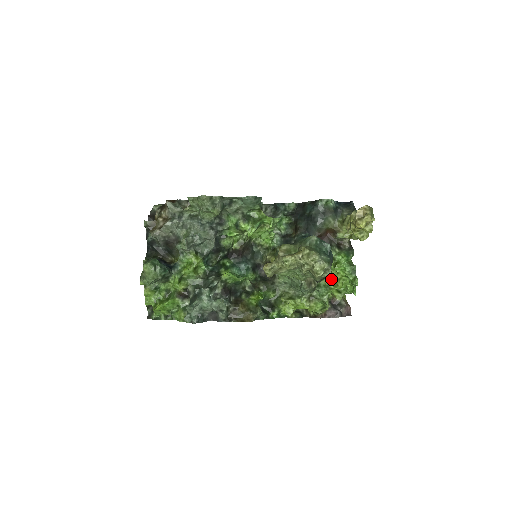
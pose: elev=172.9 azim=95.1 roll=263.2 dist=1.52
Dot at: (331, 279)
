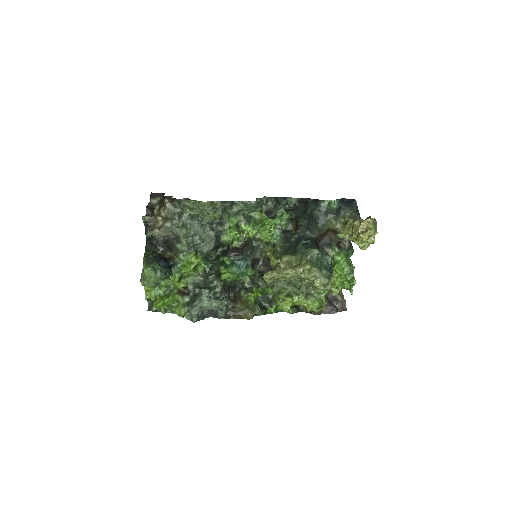
Dot at: occluded
